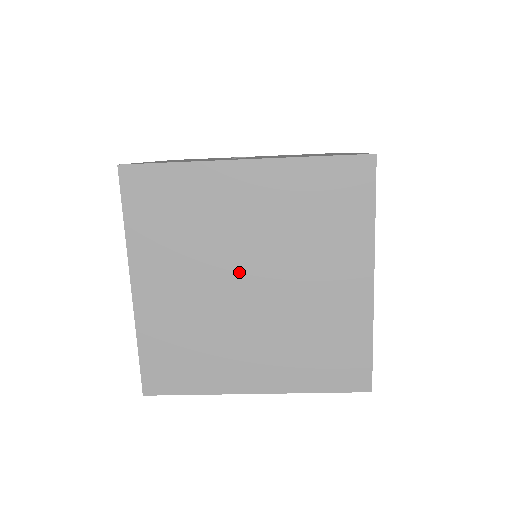
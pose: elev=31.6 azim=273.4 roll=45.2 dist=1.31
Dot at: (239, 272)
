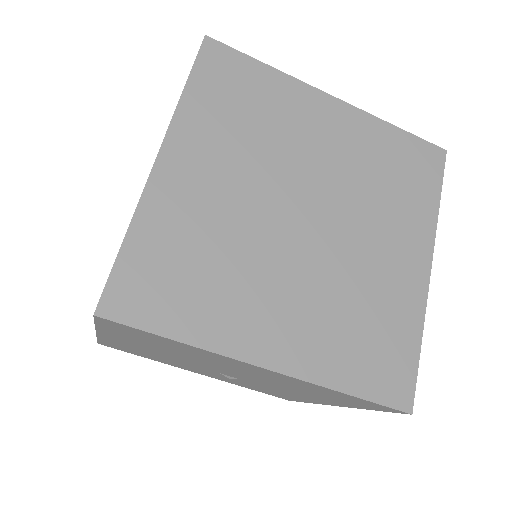
Dot at: (295, 198)
